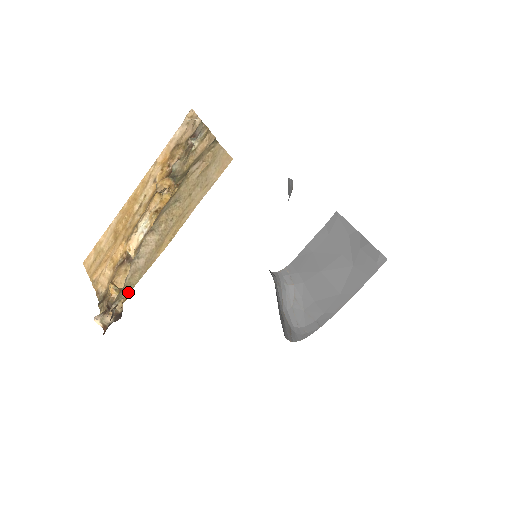
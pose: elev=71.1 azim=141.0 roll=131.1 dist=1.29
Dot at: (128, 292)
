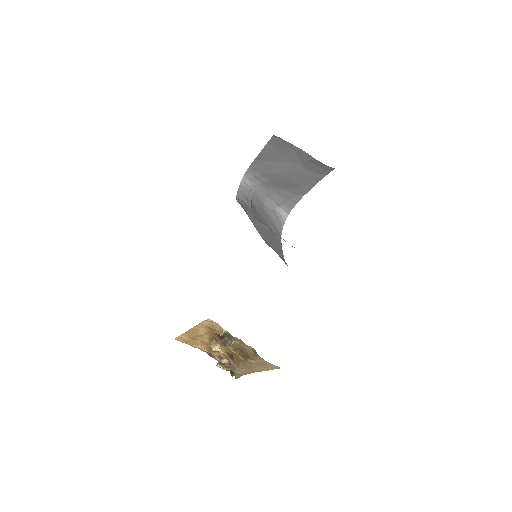
Dot at: occluded
